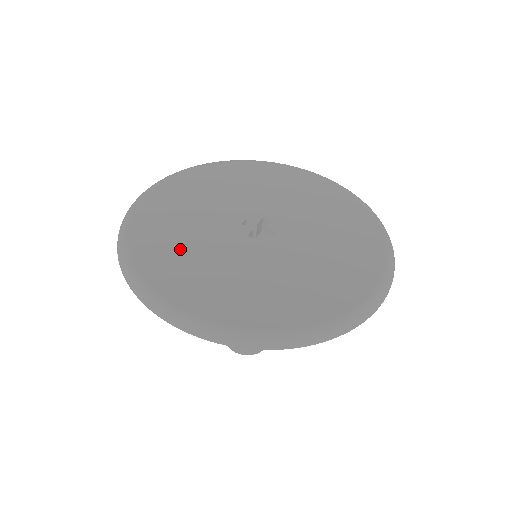
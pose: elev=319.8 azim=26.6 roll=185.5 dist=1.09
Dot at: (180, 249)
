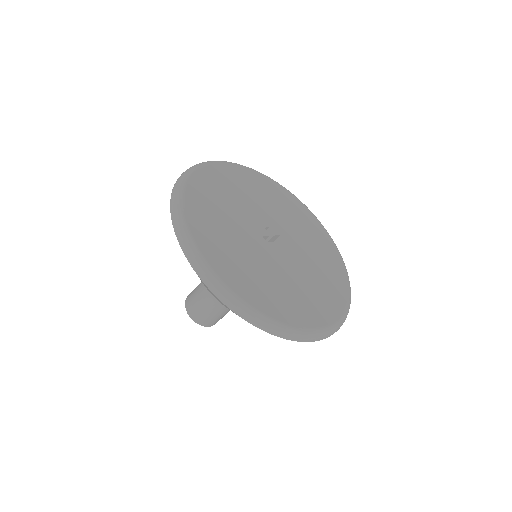
Dot at: (217, 208)
